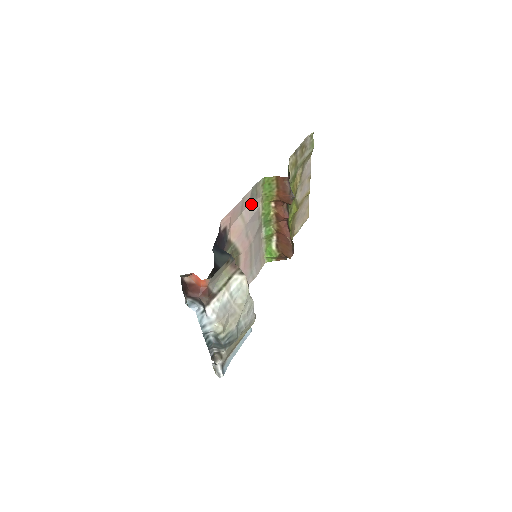
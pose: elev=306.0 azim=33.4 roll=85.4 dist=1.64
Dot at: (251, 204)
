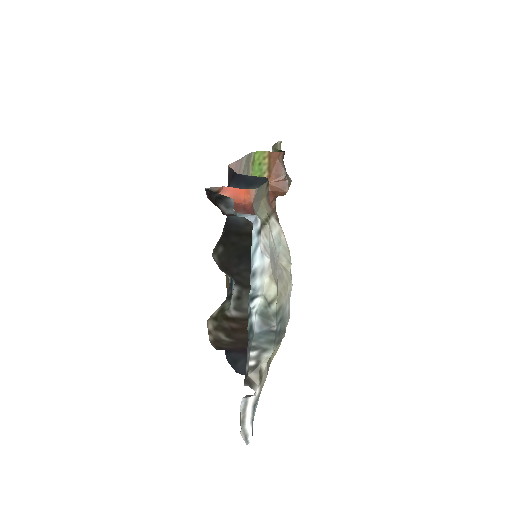
Dot at: occluded
